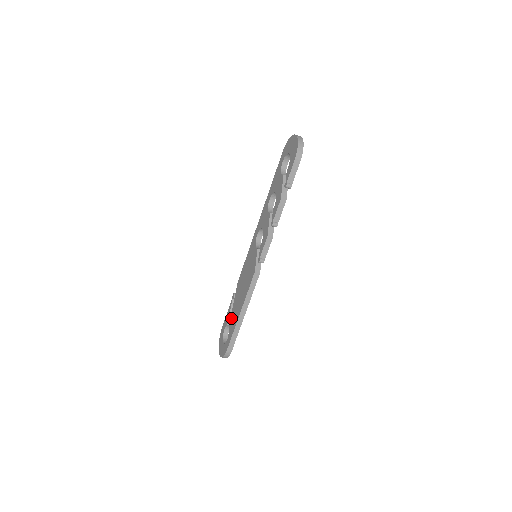
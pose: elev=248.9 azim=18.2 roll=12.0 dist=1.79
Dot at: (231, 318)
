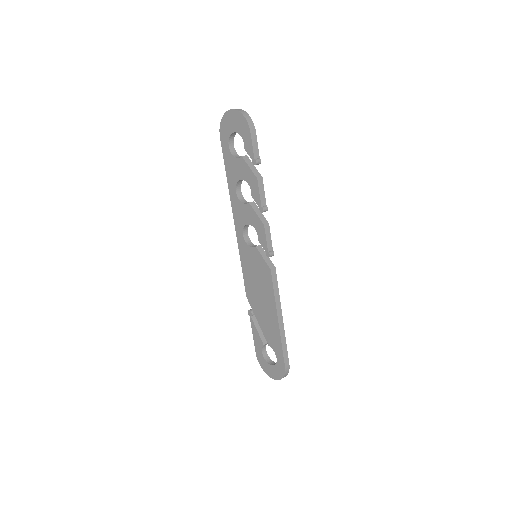
Dot at: (265, 335)
